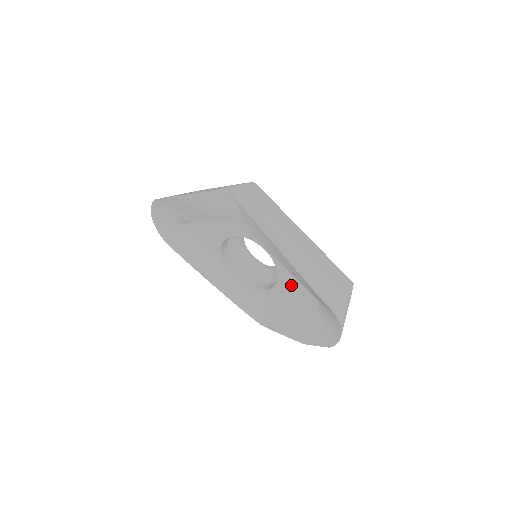
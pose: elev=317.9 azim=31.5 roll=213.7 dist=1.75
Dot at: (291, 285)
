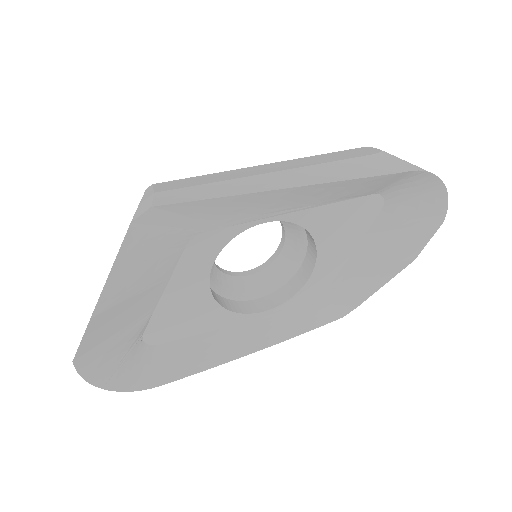
Dot at: (333, 221)
